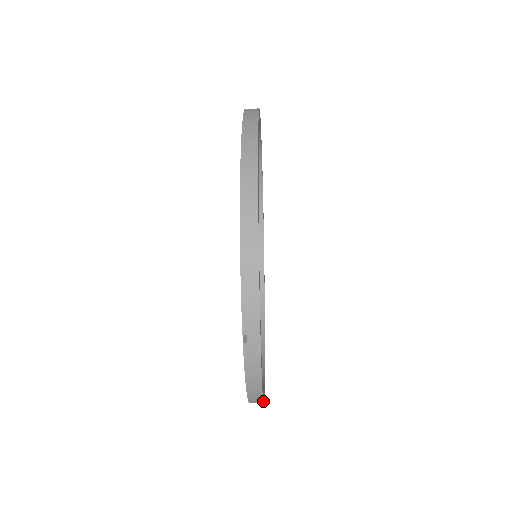
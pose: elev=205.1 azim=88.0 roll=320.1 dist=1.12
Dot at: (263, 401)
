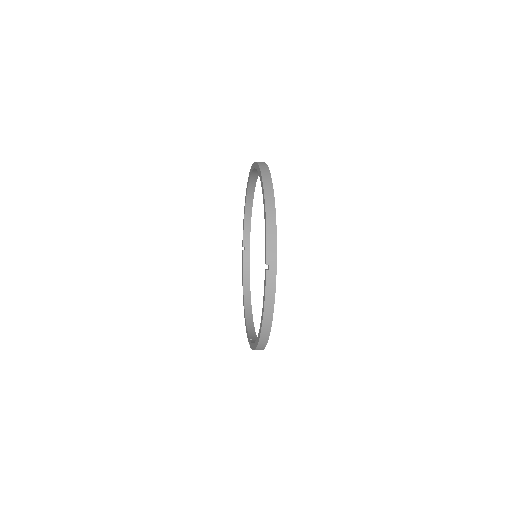
Dot at: occluded
